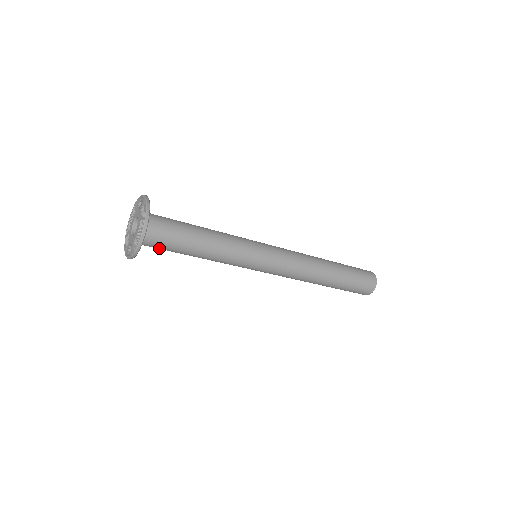
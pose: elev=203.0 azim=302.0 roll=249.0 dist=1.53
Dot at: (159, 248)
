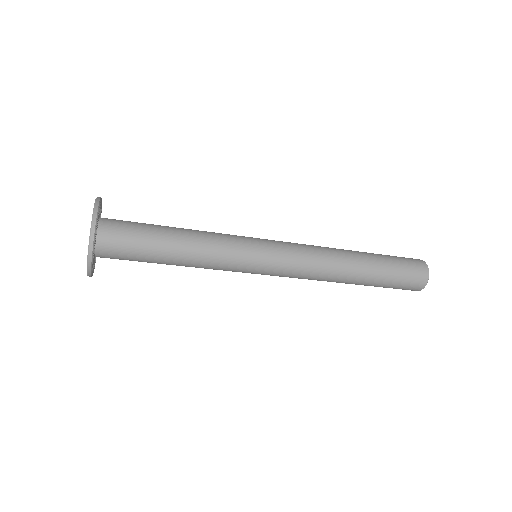
Dot at: (125, 259)
